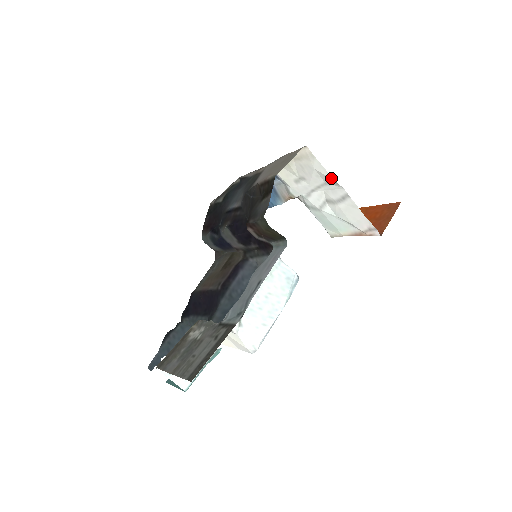
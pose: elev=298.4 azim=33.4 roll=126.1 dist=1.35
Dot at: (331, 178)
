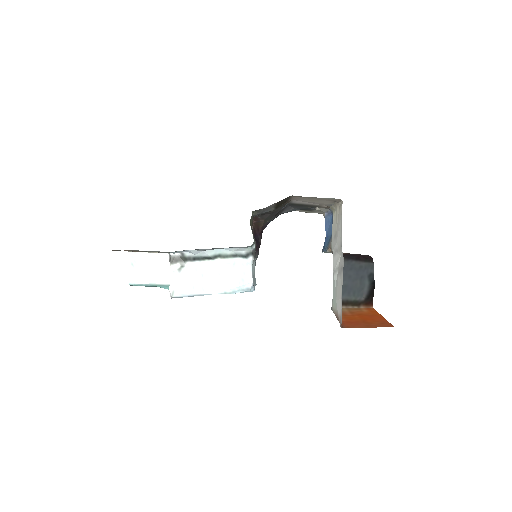
Dot at: (341, 243)
